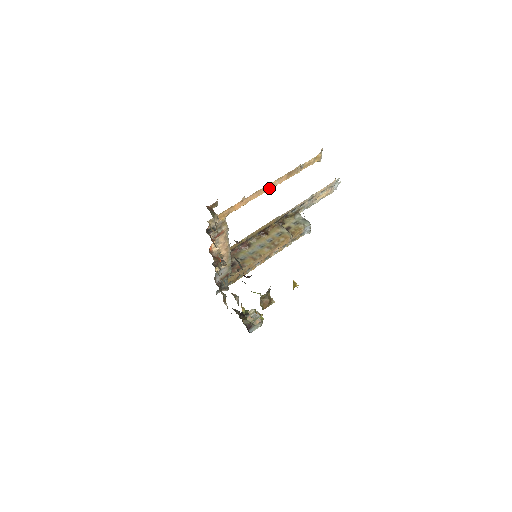
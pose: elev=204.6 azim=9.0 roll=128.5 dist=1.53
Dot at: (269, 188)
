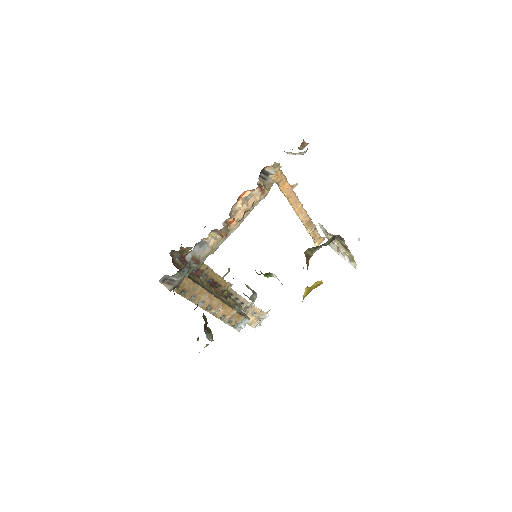
Dot at: (298, 211)
